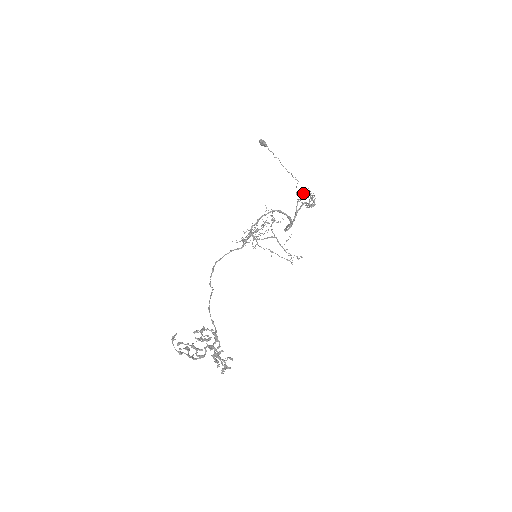
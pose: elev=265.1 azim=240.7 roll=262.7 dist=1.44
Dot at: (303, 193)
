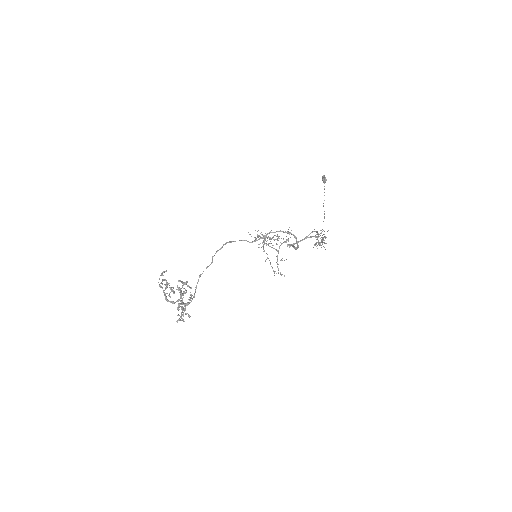
Dot at: (321, 232)
